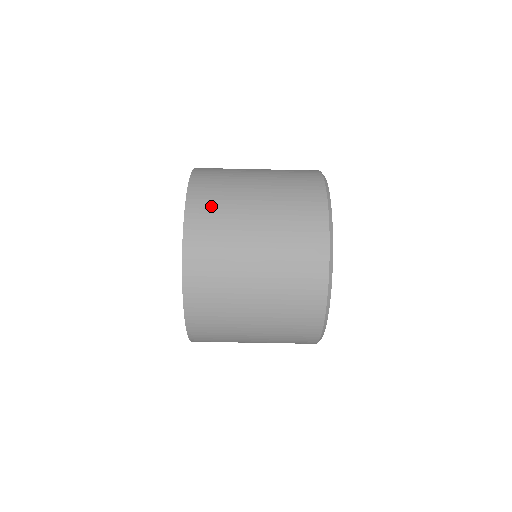
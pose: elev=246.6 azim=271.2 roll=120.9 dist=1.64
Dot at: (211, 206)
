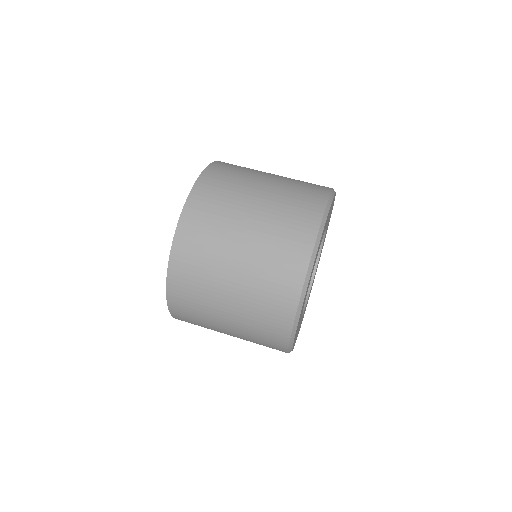
Dot at: occluded
